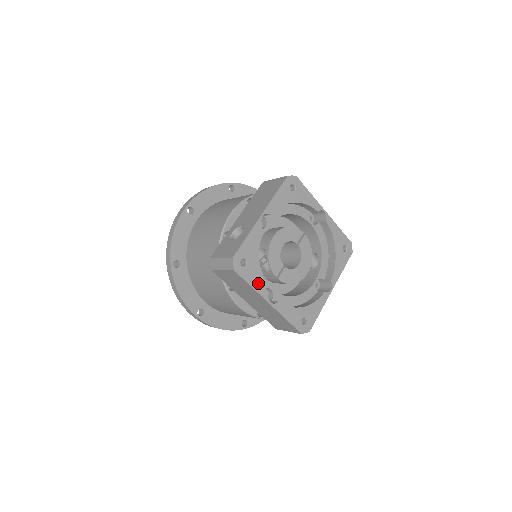
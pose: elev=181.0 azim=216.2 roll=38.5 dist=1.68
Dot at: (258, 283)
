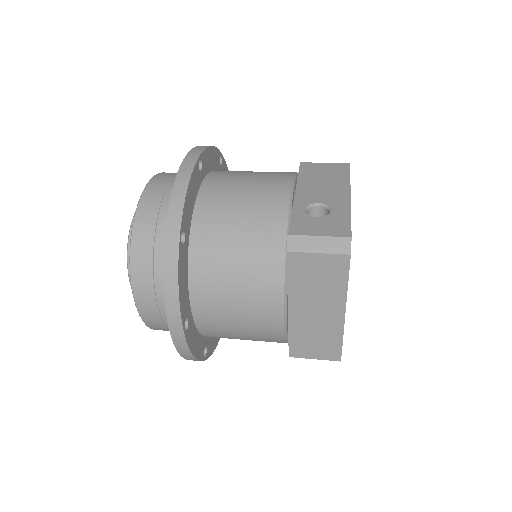
Dot at: occluded
